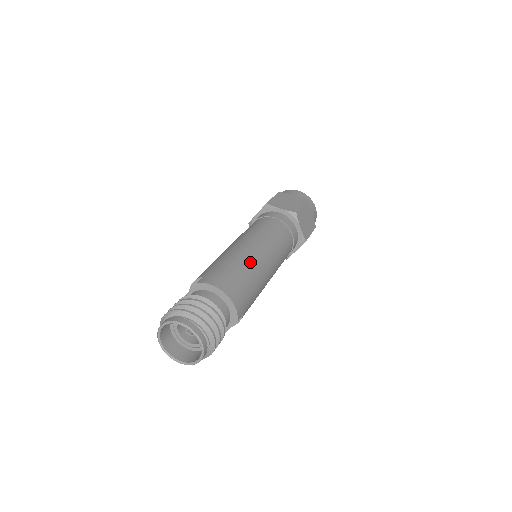
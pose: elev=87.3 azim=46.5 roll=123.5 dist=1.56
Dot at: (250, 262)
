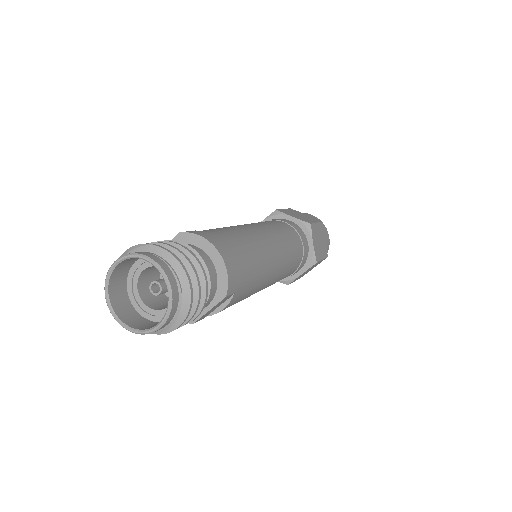
Dot at: (253, 240)
